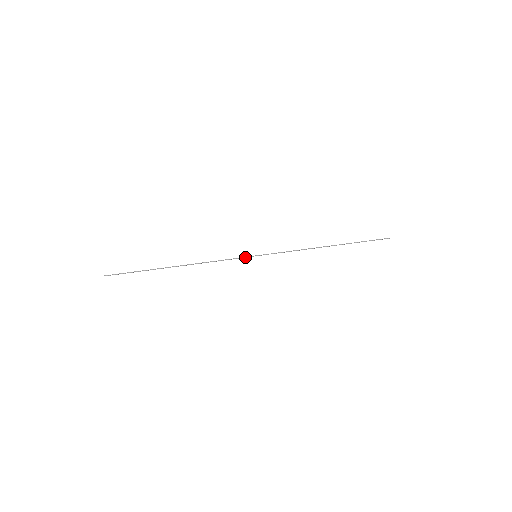
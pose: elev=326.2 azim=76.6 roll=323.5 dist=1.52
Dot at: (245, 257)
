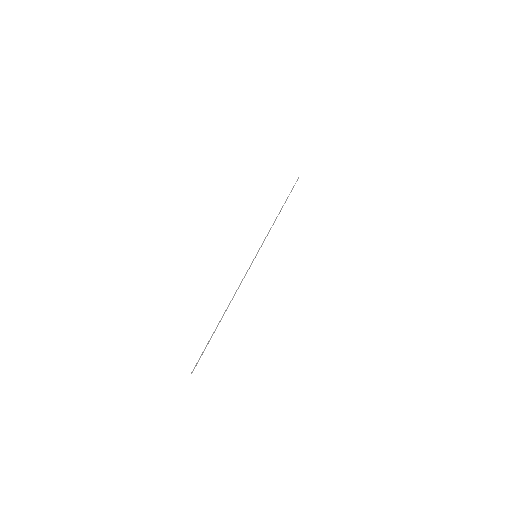
Dot at: occluded
